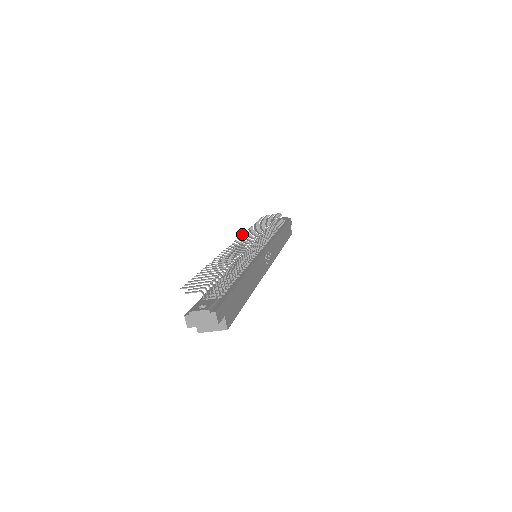
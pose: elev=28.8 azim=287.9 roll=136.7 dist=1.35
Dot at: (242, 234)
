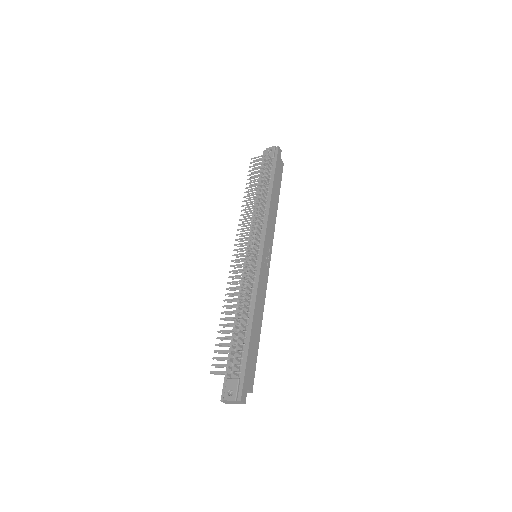
Dot at: occluded
